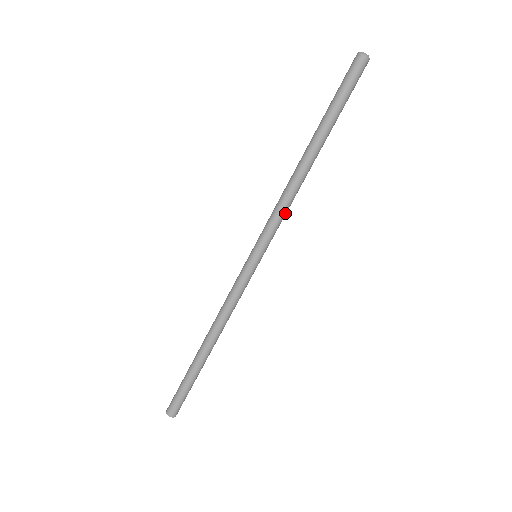
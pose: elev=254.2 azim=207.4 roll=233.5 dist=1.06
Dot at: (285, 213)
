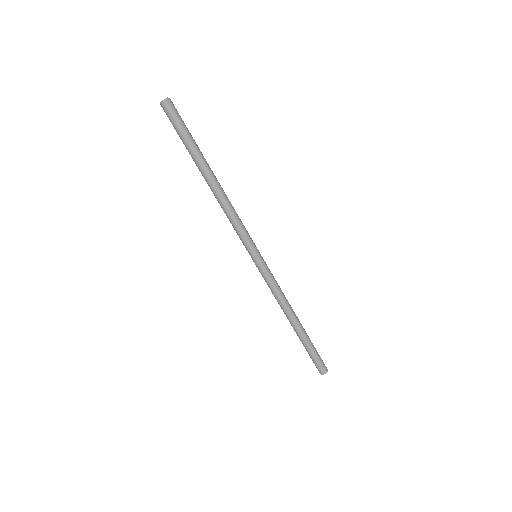
Dot at: (240, 220)
